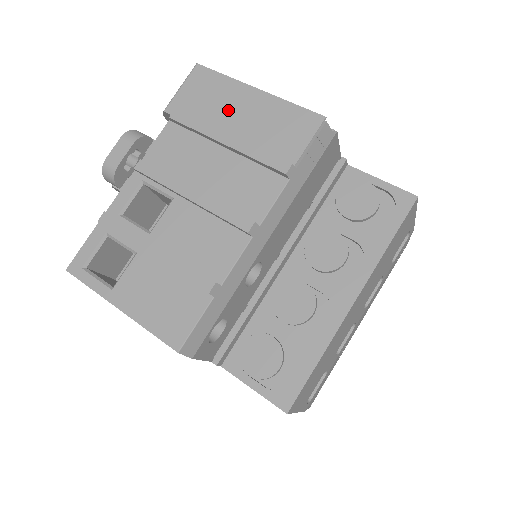
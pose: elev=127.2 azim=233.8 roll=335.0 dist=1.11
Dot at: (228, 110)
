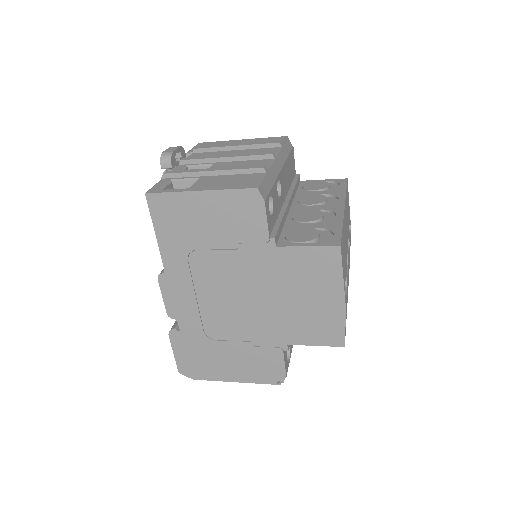
Dot at: occluded
